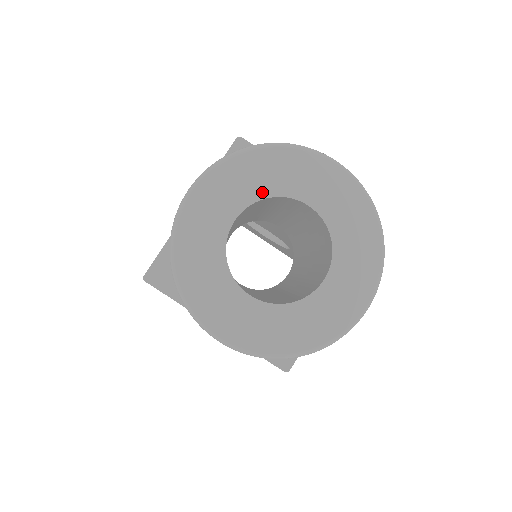
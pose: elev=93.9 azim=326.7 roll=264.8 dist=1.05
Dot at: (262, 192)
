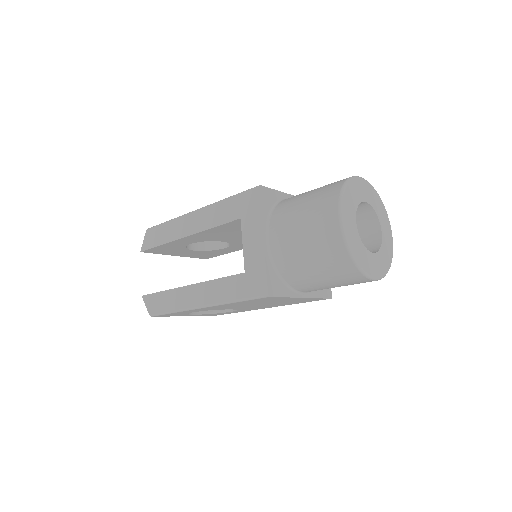
Dot at: (356, 205)
